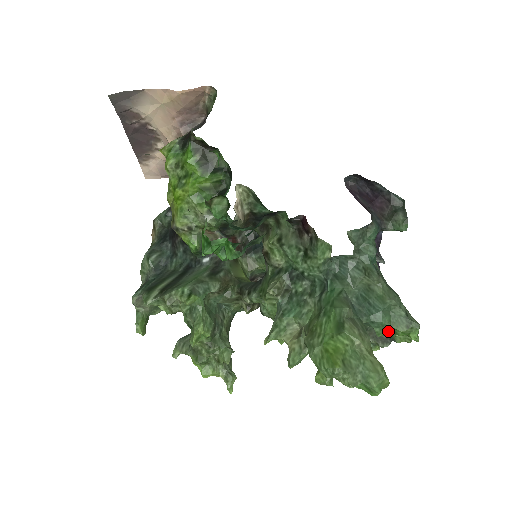
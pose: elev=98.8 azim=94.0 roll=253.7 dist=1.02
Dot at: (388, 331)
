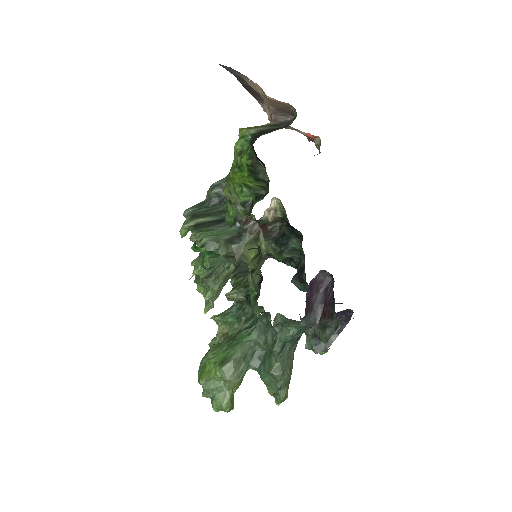
Dot at: occluded
